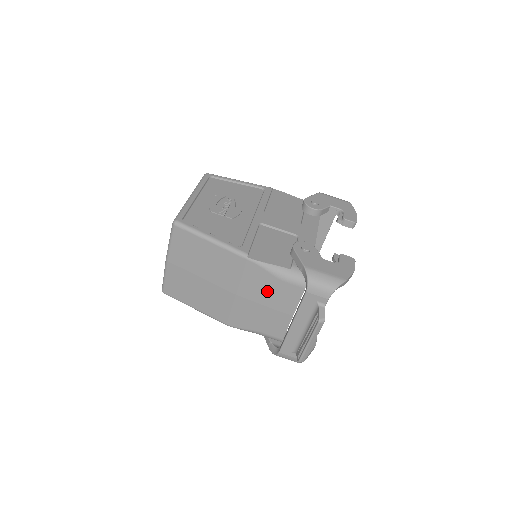
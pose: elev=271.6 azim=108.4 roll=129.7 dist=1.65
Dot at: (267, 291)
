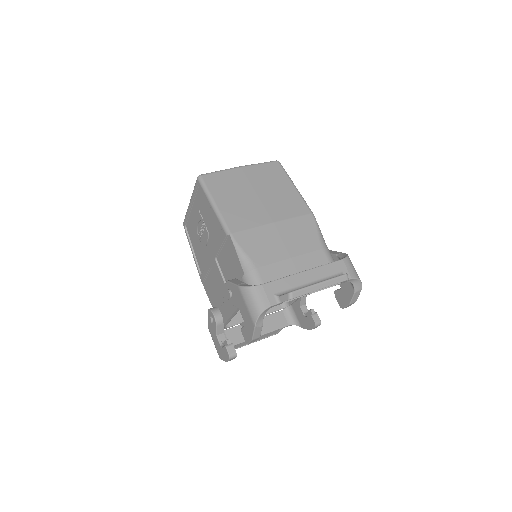
Dot at: (301, 242)
